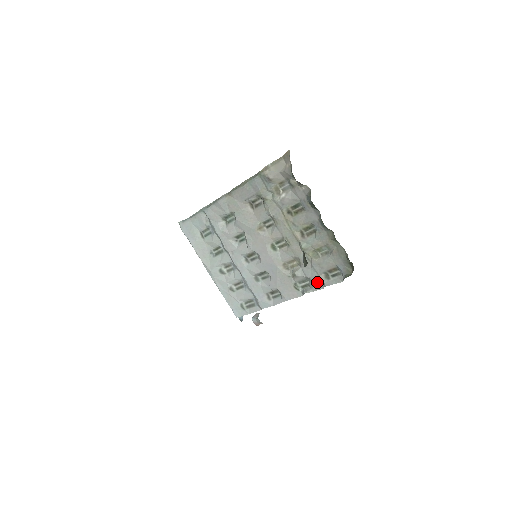
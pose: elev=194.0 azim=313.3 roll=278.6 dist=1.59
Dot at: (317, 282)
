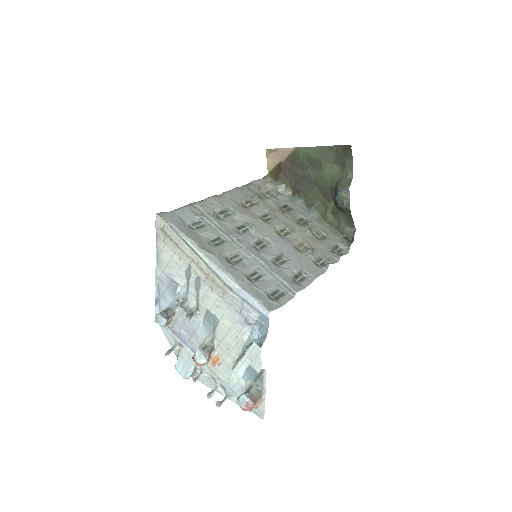
Dot at: (331, 256)
